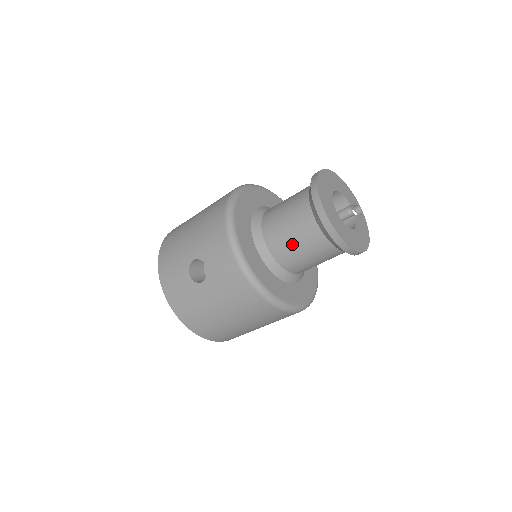
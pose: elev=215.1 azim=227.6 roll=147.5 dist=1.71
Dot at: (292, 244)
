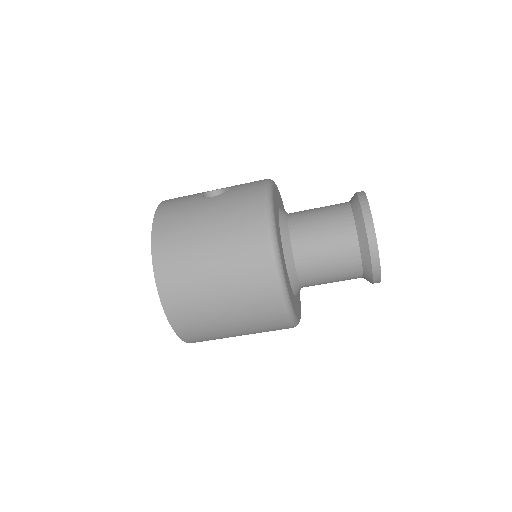
Dot at: (316, 217)
